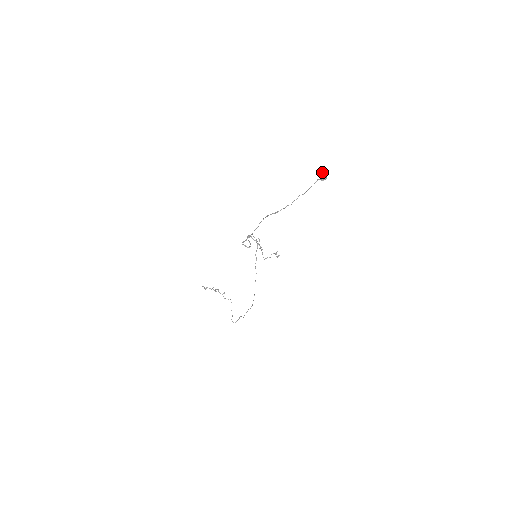
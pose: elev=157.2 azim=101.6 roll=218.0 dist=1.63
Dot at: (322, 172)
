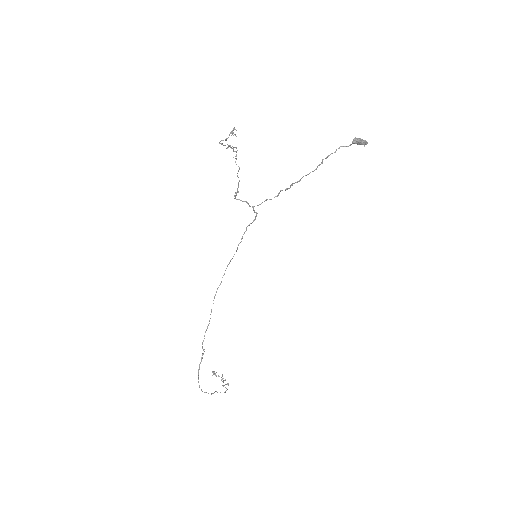
Dot at: (359, 138)
